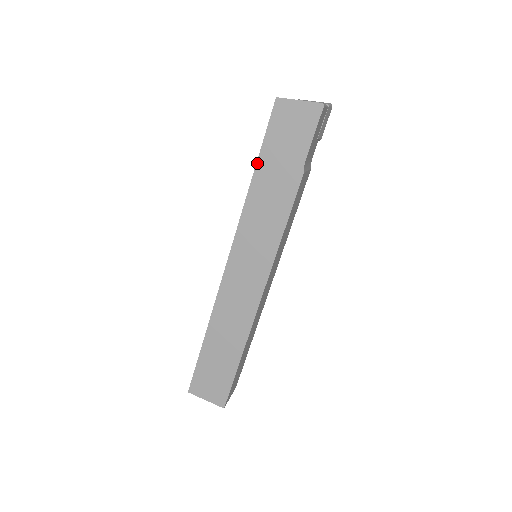
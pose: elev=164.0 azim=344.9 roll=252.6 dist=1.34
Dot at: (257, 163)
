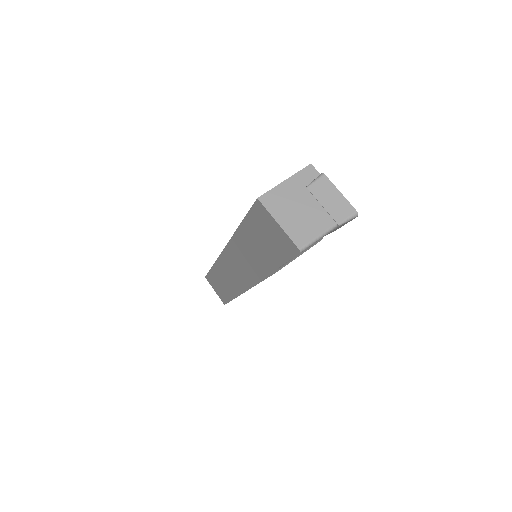
Dot at: (241, 224)
